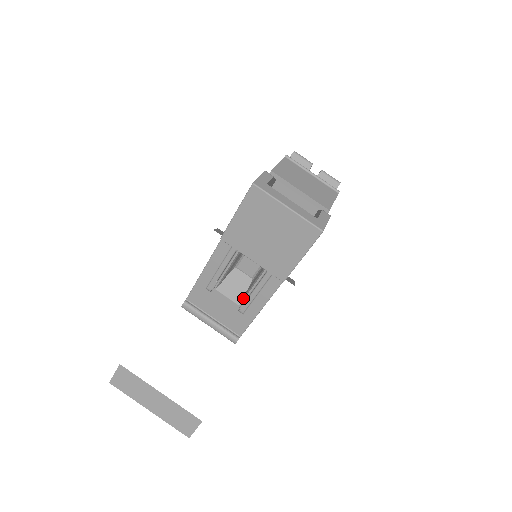
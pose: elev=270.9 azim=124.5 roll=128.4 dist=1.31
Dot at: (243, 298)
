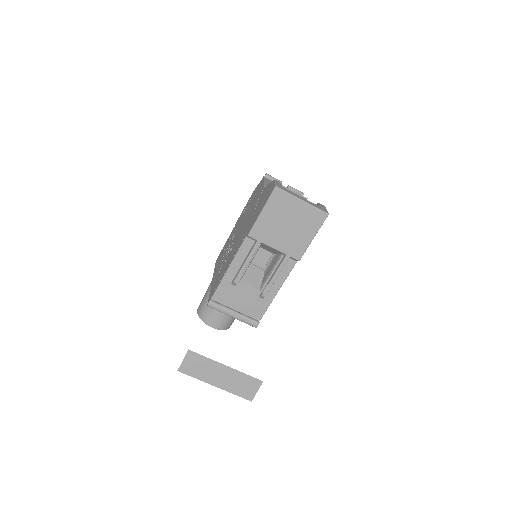
Dot at: (263, 285)
